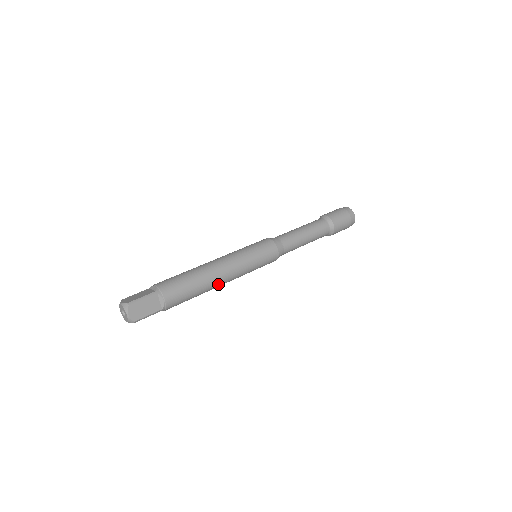
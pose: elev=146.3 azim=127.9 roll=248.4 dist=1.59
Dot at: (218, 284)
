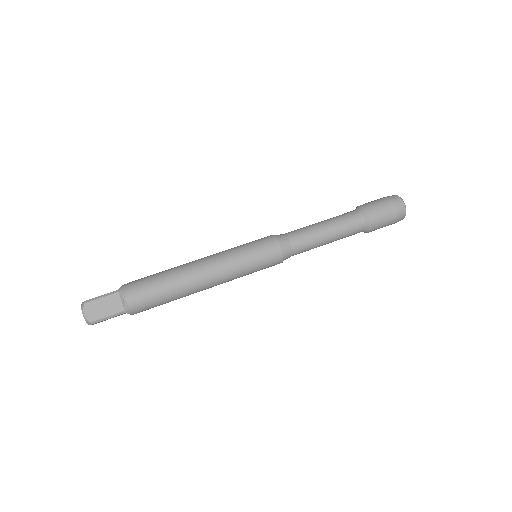
Dot at: (197, 285)
